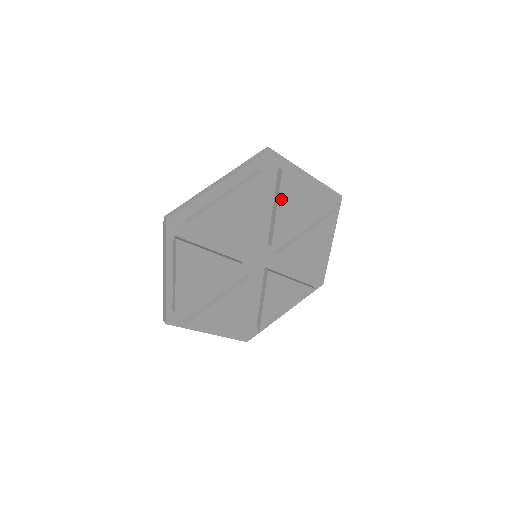
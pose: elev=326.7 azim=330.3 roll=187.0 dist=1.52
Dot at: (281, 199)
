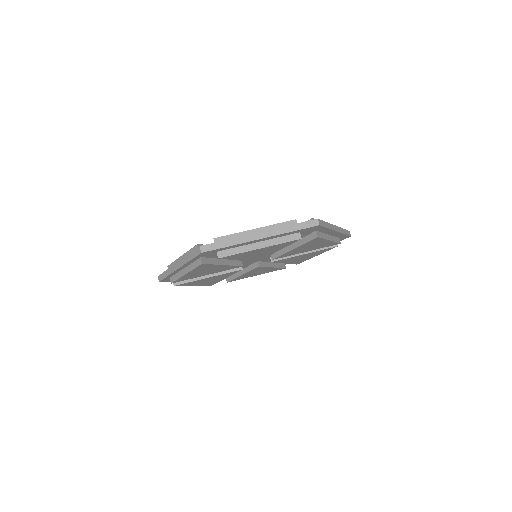
Dot at: (302, 245)
